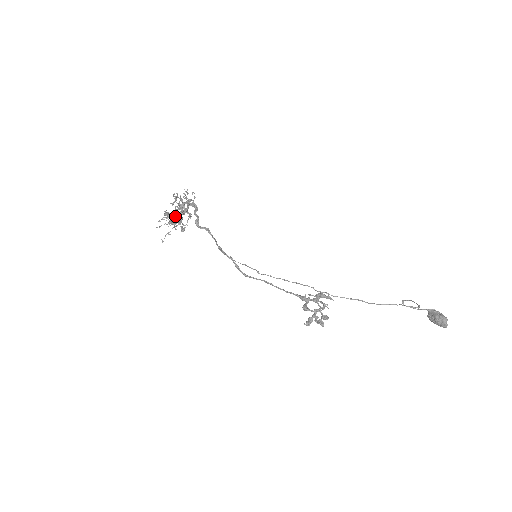
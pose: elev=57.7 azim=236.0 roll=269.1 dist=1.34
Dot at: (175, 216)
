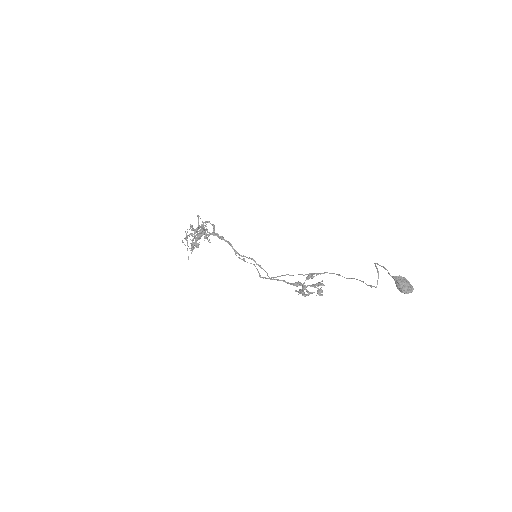
Dot at: (199, 239)
